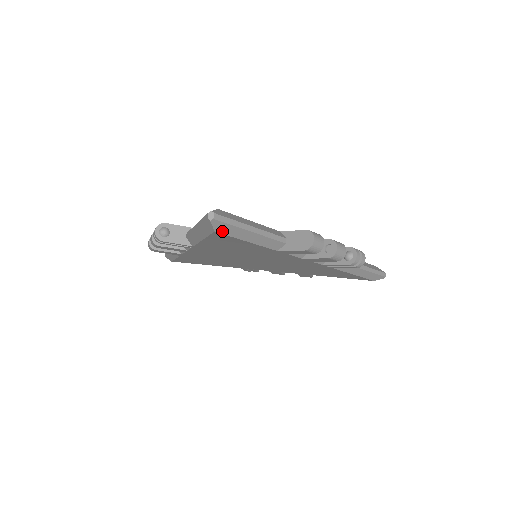
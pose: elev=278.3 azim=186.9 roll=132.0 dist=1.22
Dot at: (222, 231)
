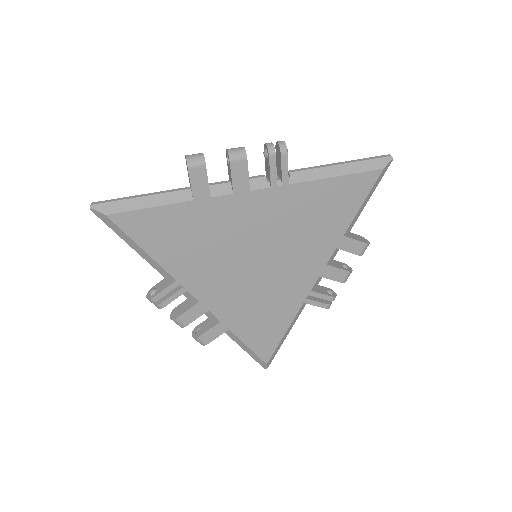
Dot at: (112, 211)
